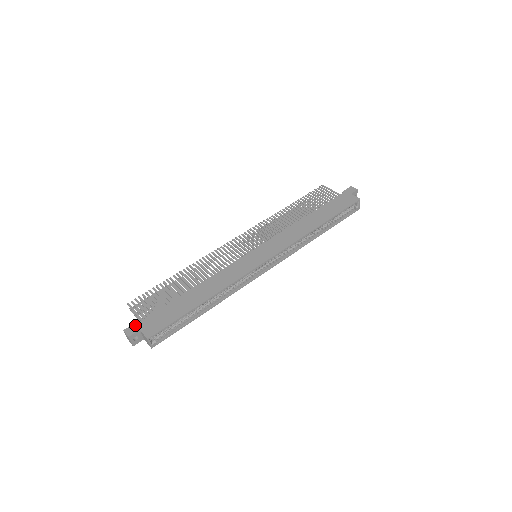
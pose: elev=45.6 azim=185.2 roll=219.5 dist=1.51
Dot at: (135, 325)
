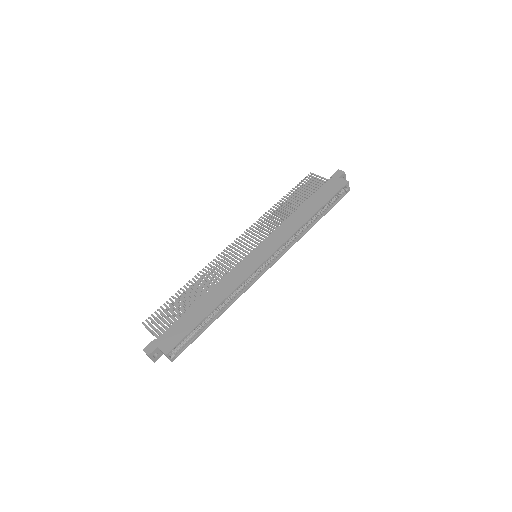
Dot at: (152, 343)
